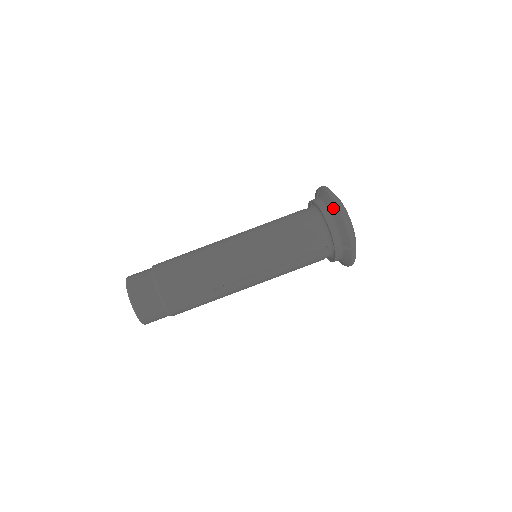
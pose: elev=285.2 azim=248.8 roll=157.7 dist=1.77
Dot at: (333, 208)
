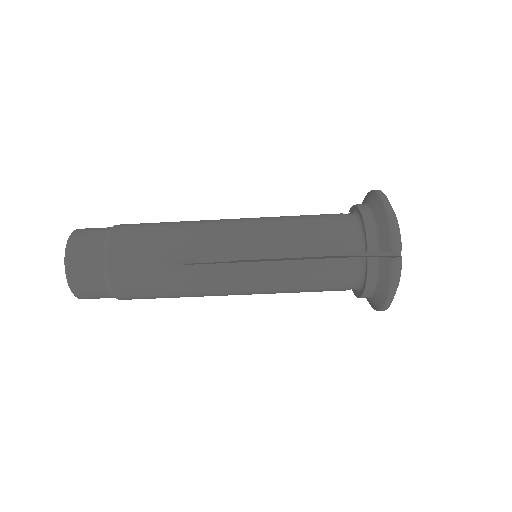
Dot at: (374, 201)
